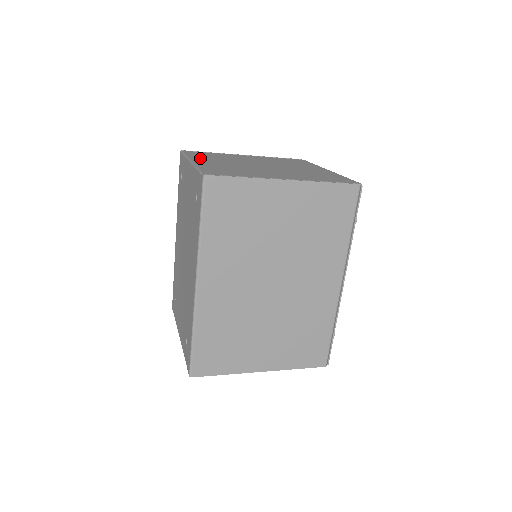
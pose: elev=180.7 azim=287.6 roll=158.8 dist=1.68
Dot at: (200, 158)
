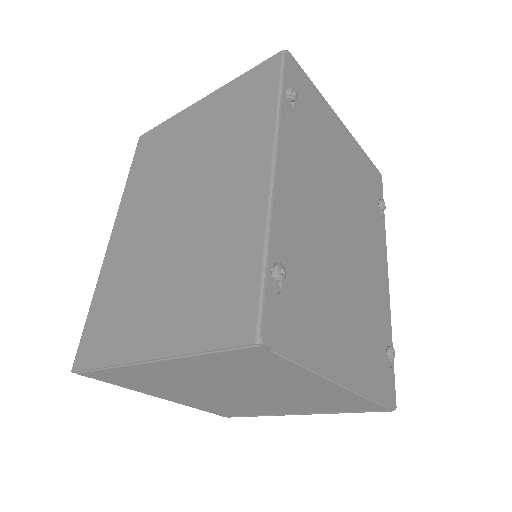
Dot at: occluded
